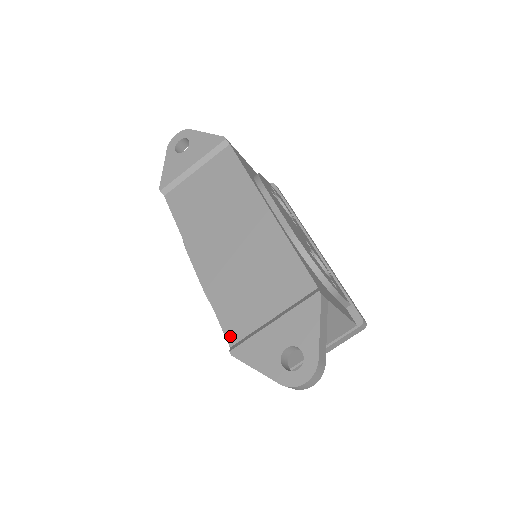
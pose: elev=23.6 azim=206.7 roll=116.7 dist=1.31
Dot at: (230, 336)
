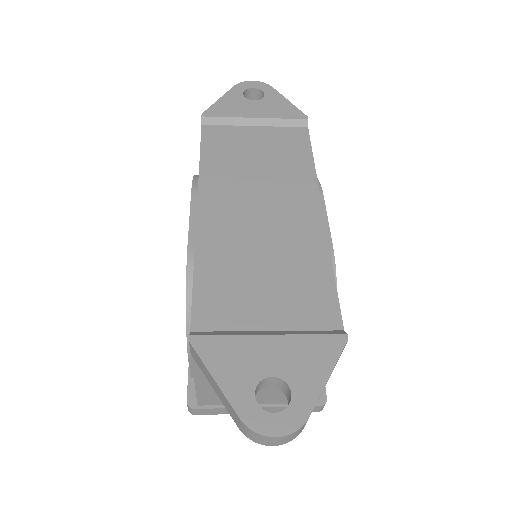
Dot at: (198, 318)
